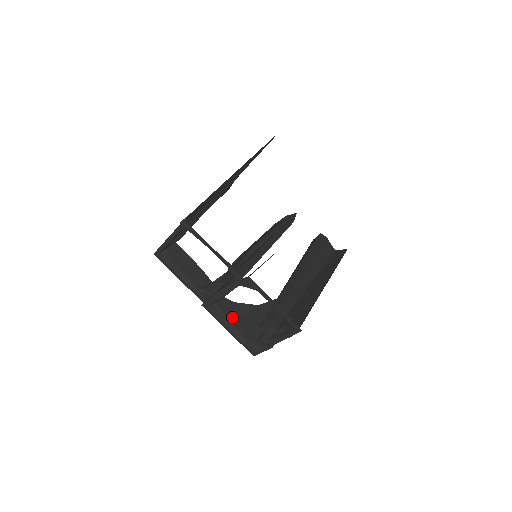
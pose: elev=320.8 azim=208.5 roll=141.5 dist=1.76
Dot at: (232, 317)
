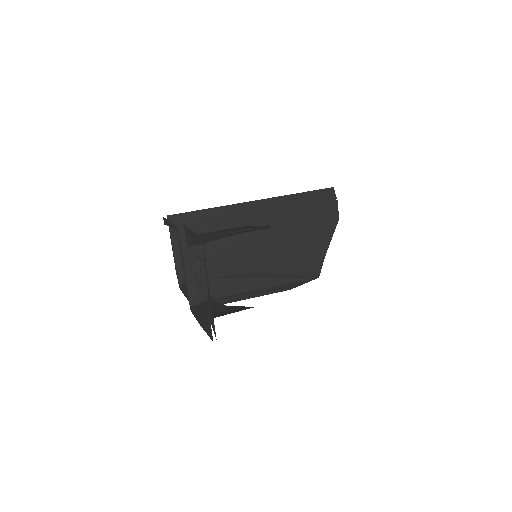
Dot at: occluded
